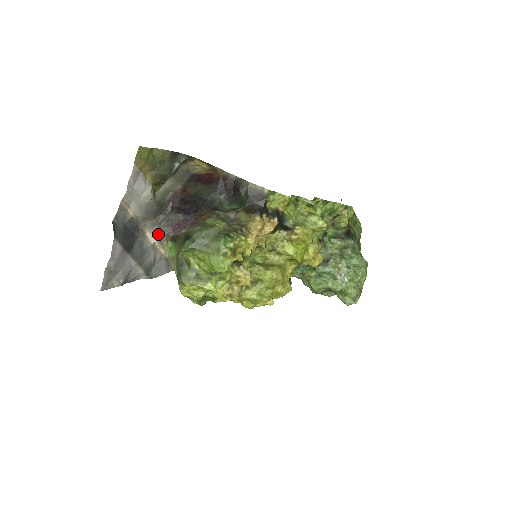
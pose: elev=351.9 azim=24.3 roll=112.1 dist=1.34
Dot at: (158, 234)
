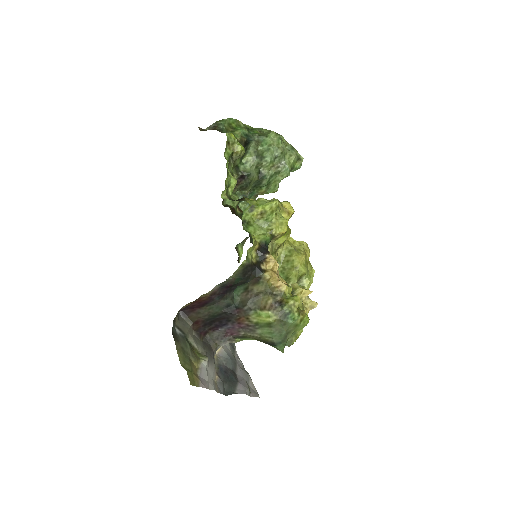
Dot at: occluded
